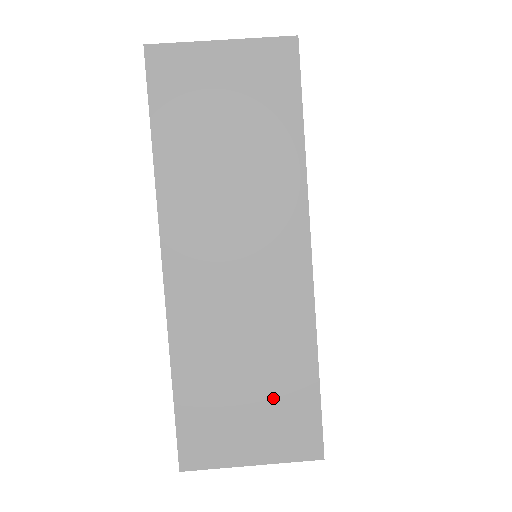
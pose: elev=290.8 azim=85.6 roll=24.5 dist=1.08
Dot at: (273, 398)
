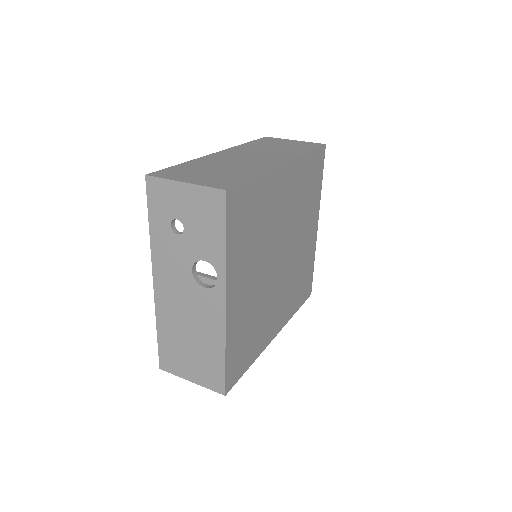
Dot at: (223, 175)
